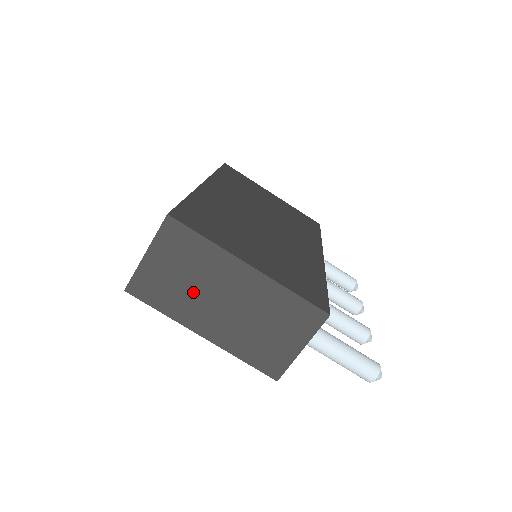
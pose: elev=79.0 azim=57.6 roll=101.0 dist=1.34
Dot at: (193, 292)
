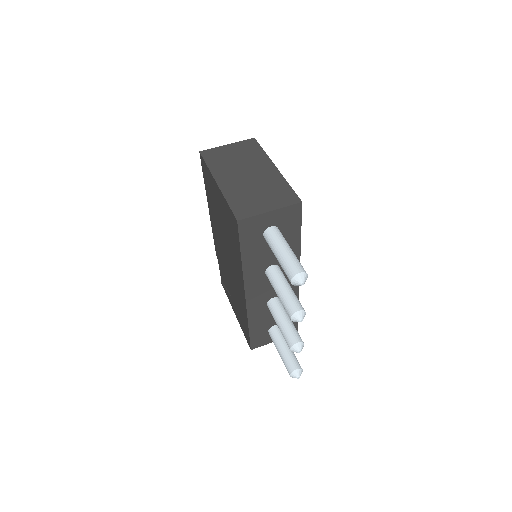
Dot at: (234, 165)
